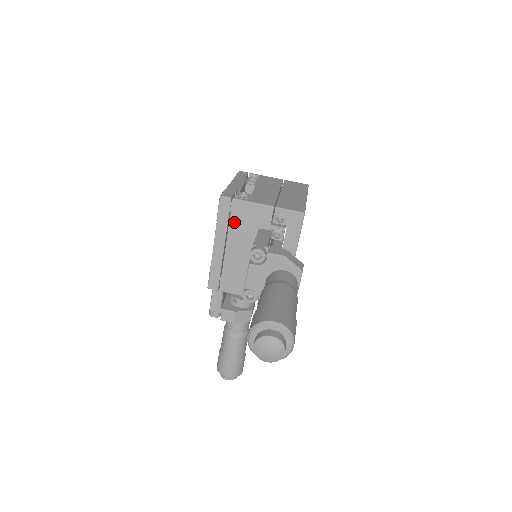
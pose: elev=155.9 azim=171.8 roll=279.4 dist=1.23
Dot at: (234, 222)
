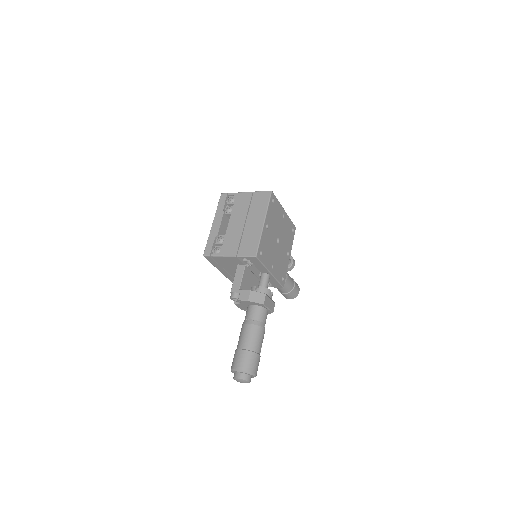
Dot at: (221, 264)
